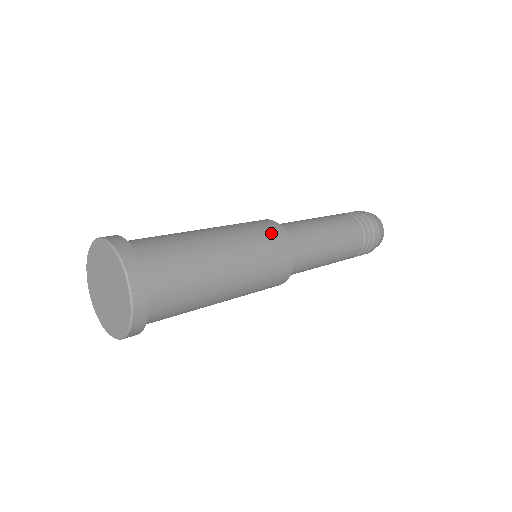
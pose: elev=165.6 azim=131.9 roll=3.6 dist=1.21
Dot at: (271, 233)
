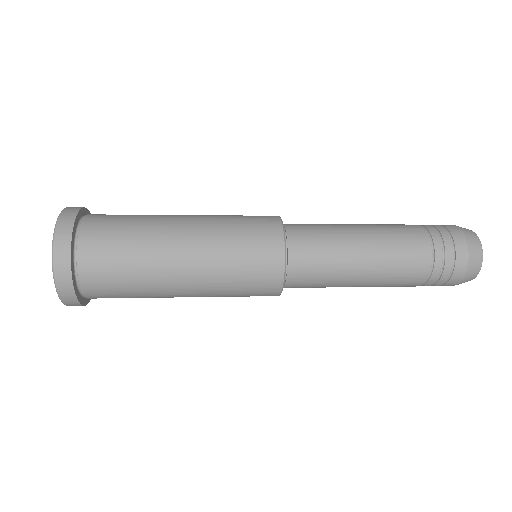
Dot at: (260, 263)
